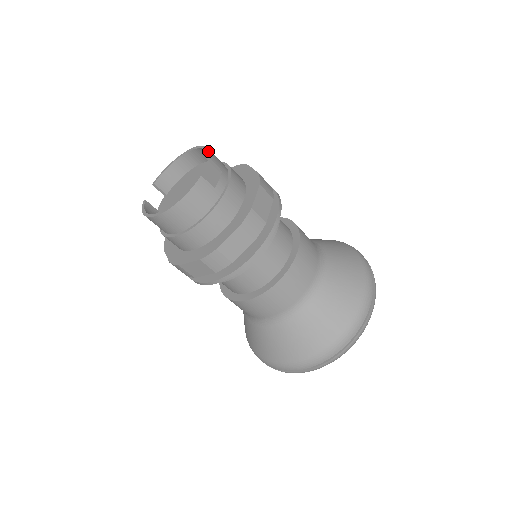
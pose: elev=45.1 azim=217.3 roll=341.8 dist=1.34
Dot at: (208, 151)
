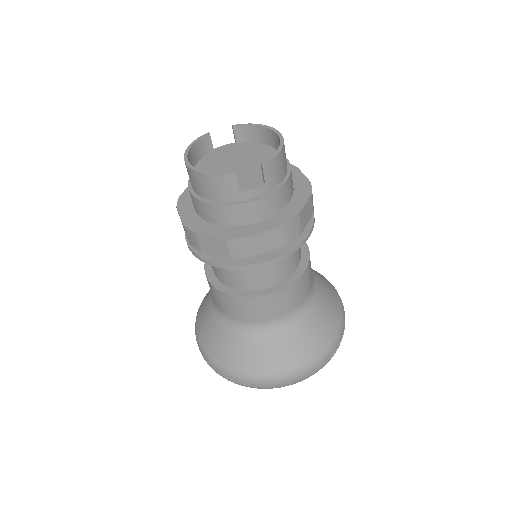
Dot at: (272, 157)
